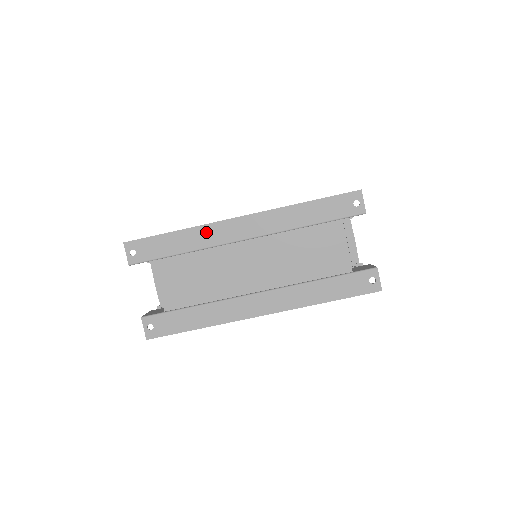
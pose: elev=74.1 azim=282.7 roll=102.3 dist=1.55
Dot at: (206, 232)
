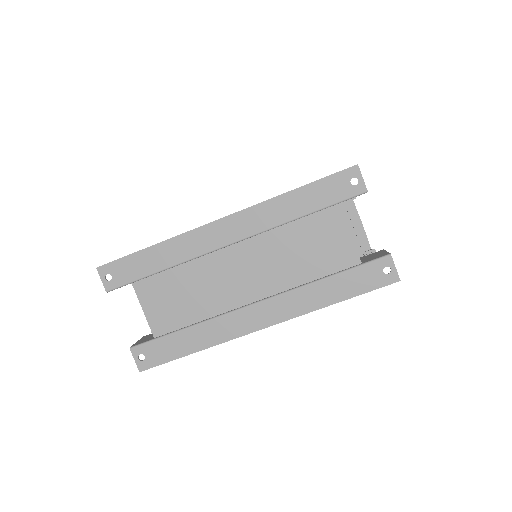
Dot at: (185, 242)
